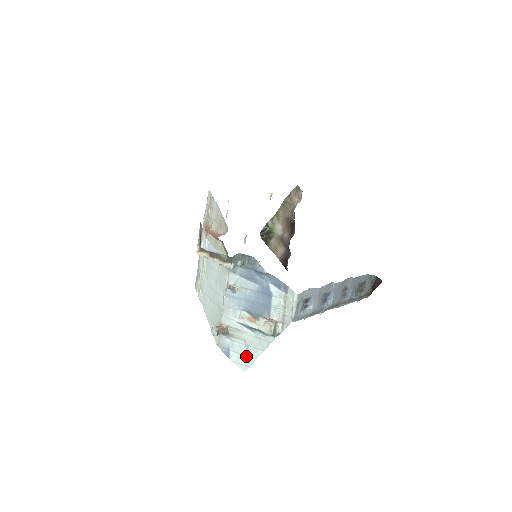
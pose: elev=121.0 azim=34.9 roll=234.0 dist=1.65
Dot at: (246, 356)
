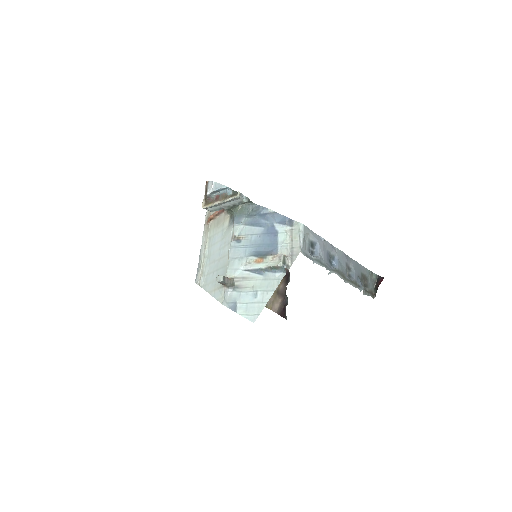
Dot at: (255, 303)
